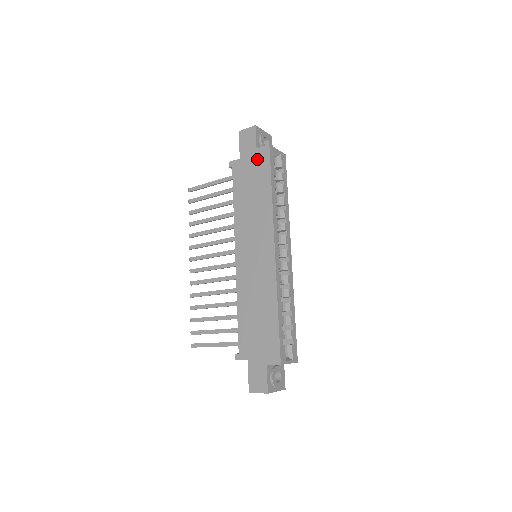
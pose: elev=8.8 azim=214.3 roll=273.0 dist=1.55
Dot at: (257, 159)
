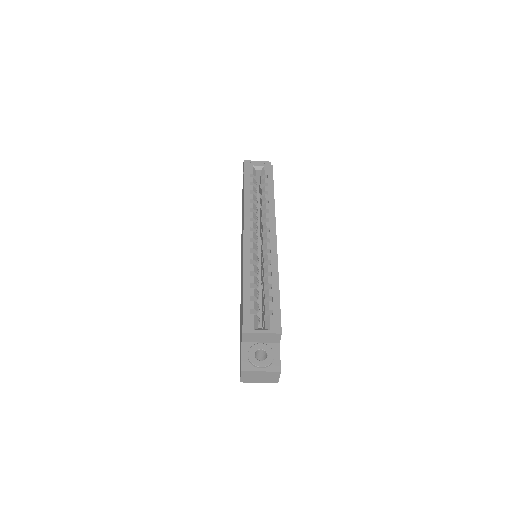
Dot at: (243, 181)
